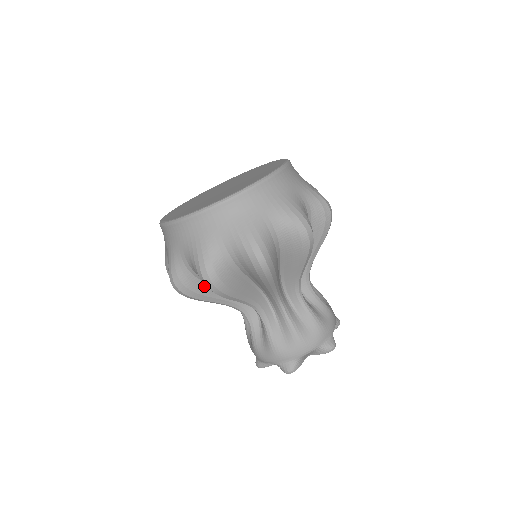
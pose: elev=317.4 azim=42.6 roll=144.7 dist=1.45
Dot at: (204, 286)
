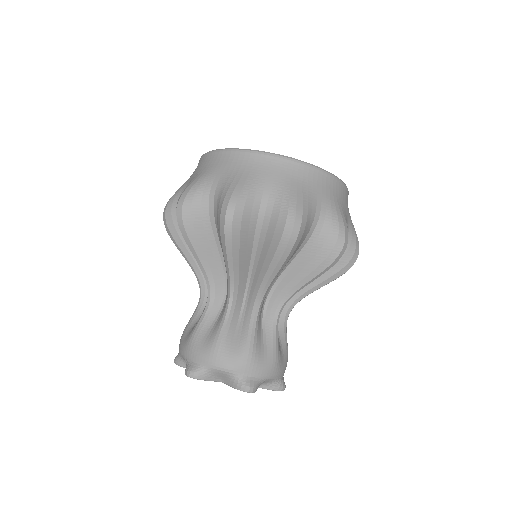
Dot at: (250, 236)
